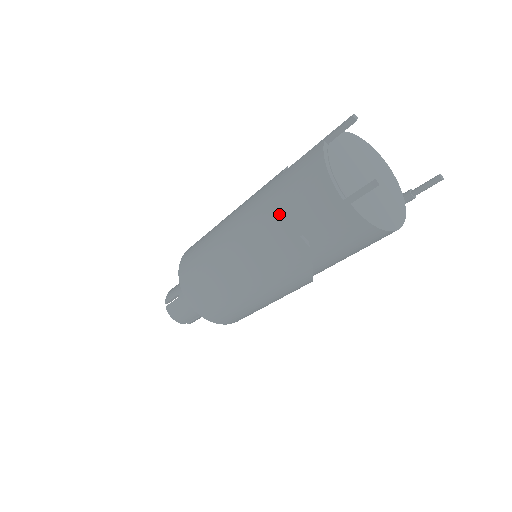
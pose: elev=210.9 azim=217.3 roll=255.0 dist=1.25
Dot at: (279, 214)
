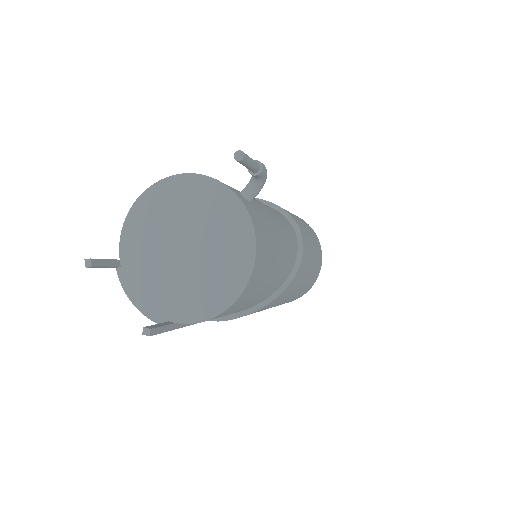
Dot at: occluded
